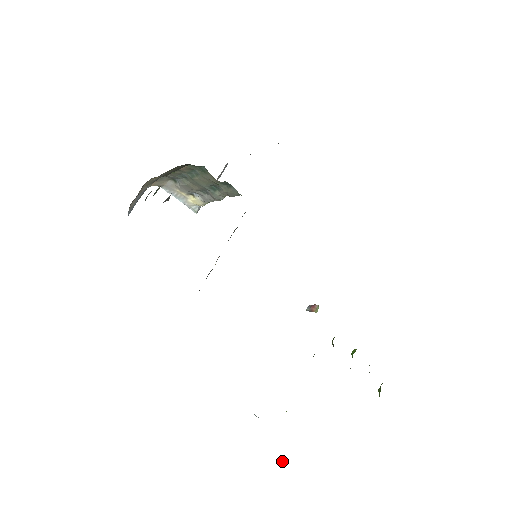
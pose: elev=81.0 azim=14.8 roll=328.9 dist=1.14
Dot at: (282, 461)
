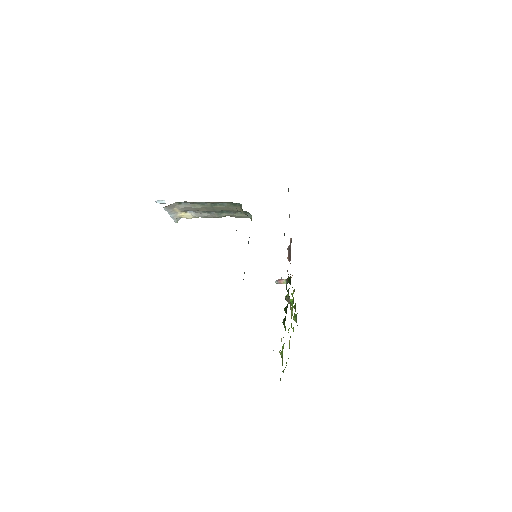
Dot at: (283, 371)
